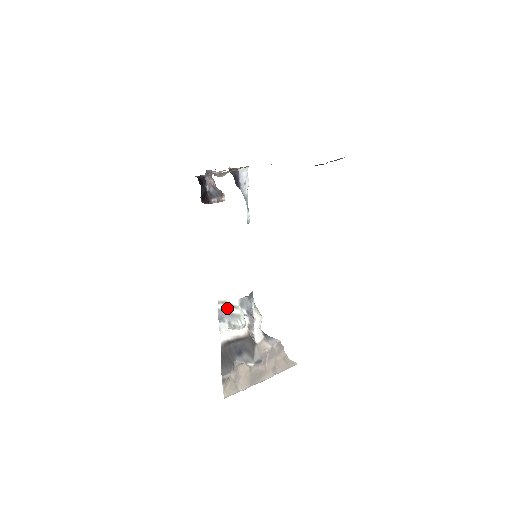
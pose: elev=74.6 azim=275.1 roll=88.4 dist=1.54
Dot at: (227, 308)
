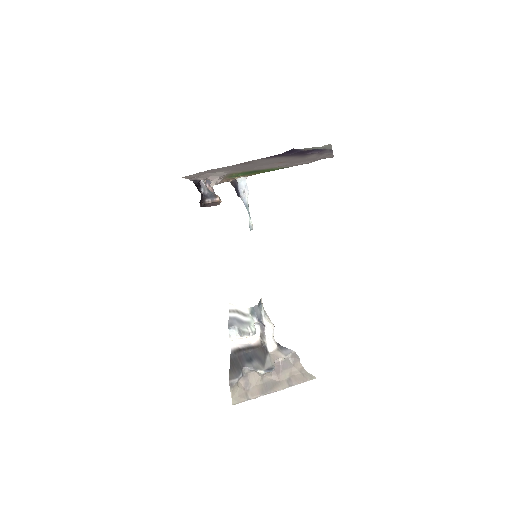
Dot at: (238, 316)
